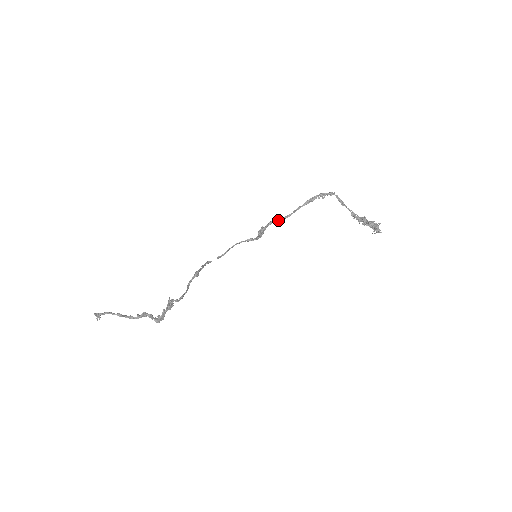
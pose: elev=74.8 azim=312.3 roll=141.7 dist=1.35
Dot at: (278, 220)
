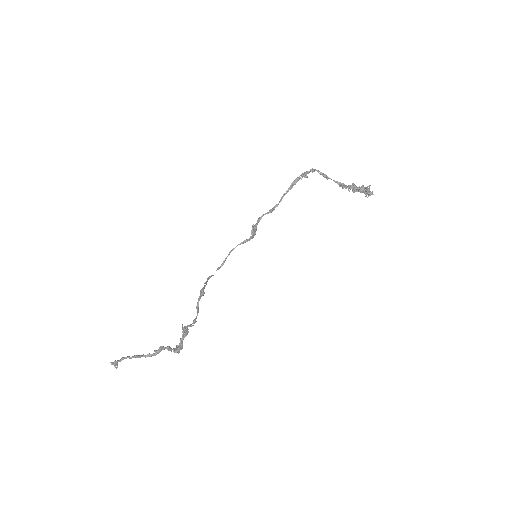
Dot at: (267, 213)
